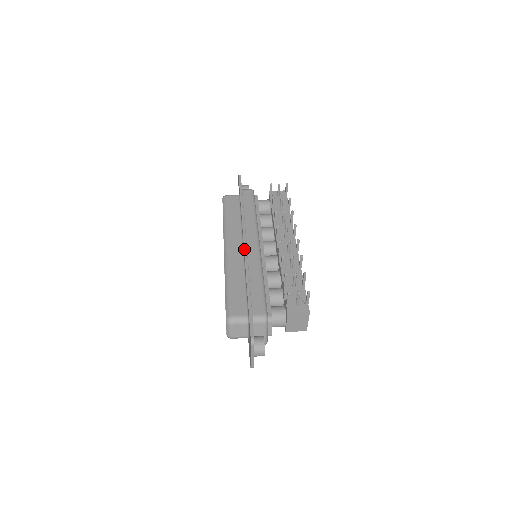
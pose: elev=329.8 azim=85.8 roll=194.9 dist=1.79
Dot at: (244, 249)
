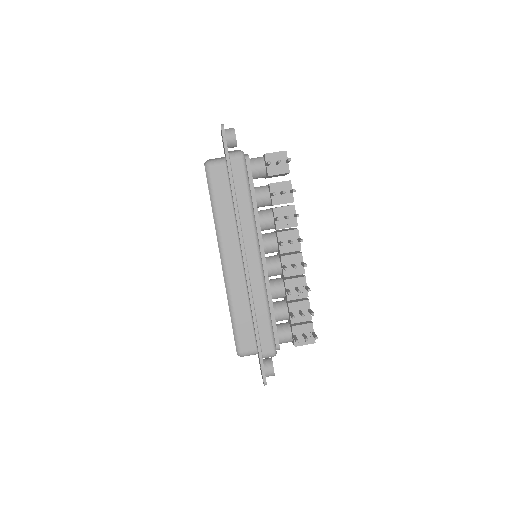
Dot at: (245, 272)
